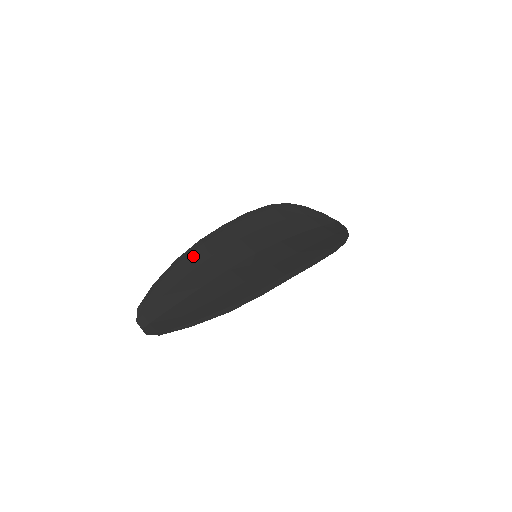
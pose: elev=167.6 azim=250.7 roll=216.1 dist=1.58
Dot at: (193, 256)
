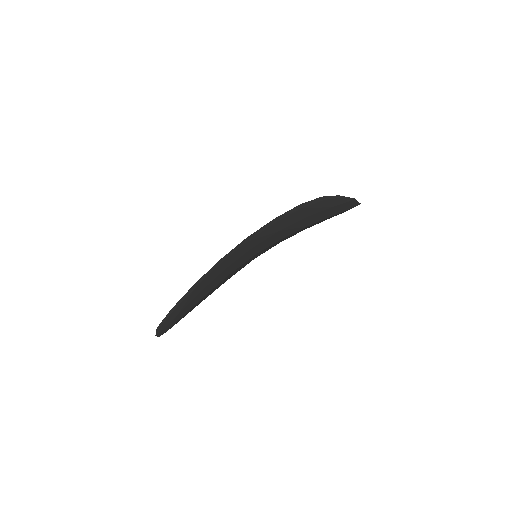
Dot at: occluded
